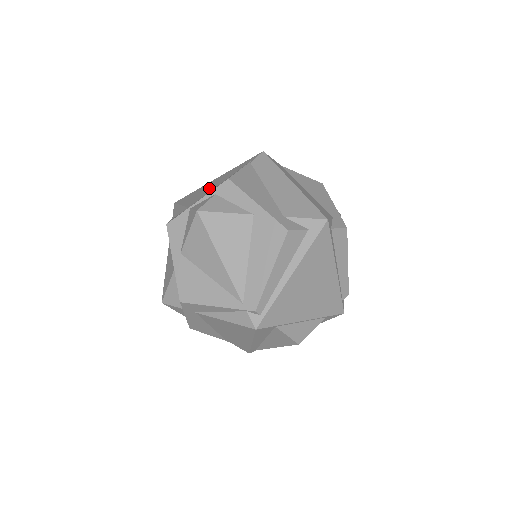
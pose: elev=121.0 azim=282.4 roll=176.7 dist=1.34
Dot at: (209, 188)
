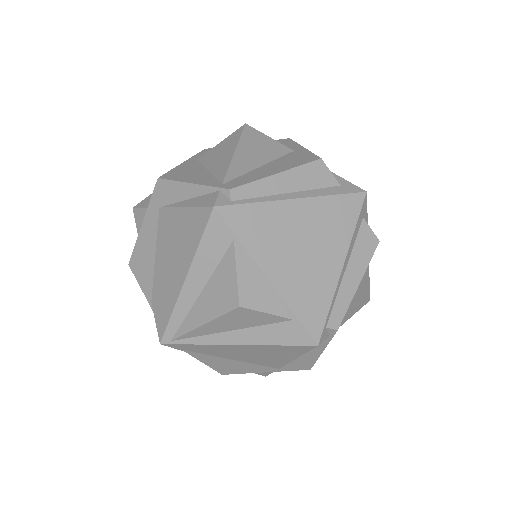
Dot at: occluded
